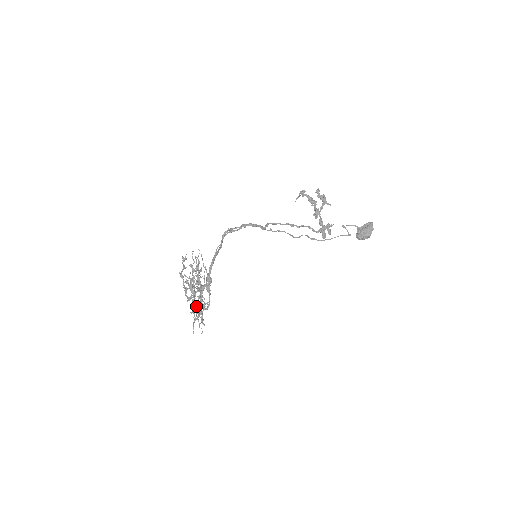
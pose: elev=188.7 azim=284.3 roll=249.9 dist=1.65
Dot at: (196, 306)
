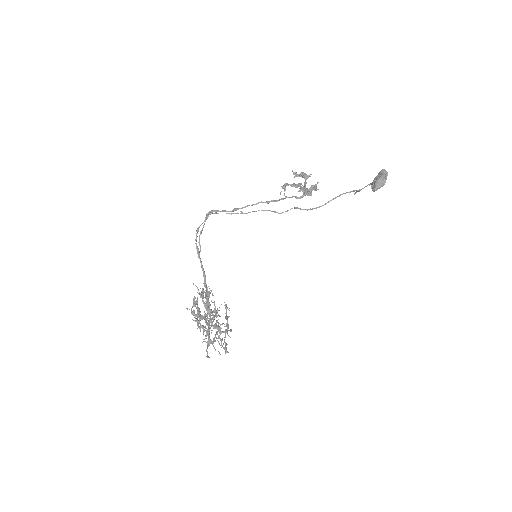
Dot at: occluded
